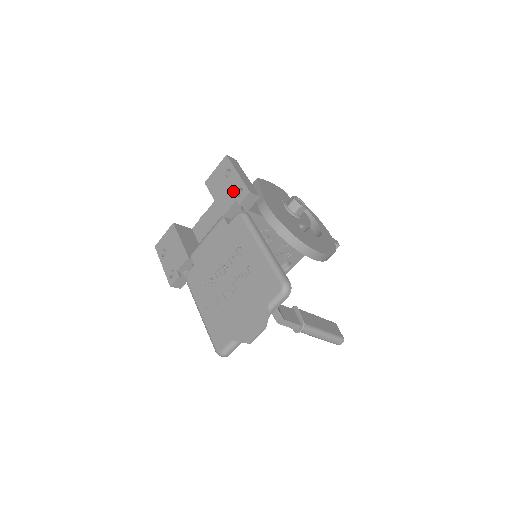
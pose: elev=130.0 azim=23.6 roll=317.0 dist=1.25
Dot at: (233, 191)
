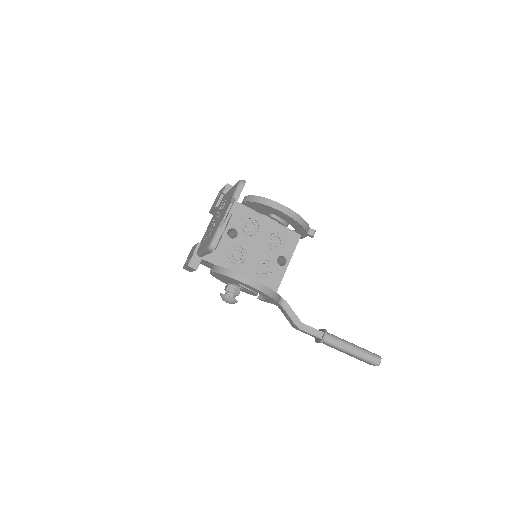
Dot at: (220, 194)
